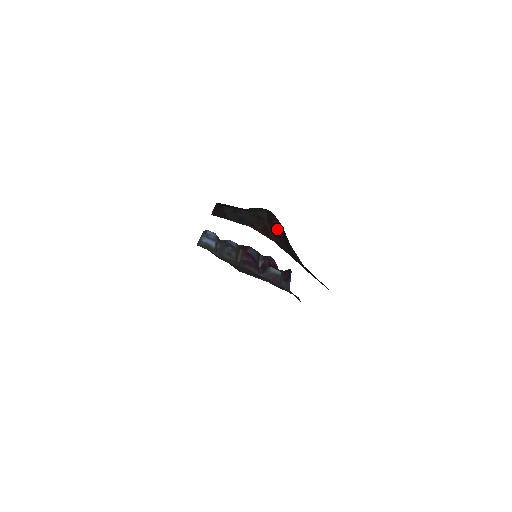
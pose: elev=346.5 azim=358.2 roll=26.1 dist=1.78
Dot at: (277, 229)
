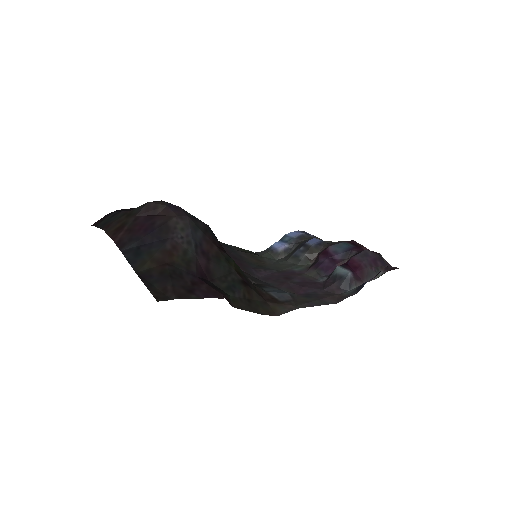
Dot at: (149, 223)
